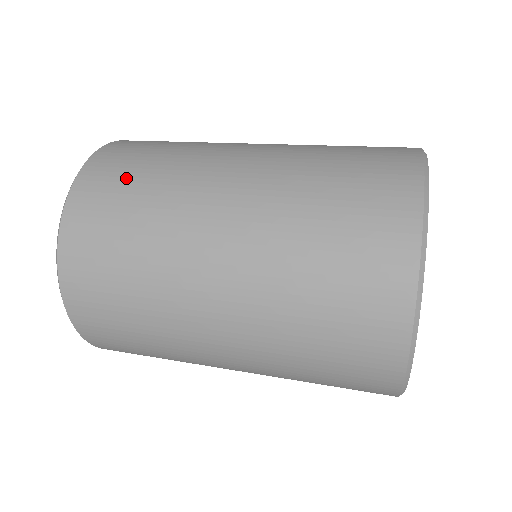
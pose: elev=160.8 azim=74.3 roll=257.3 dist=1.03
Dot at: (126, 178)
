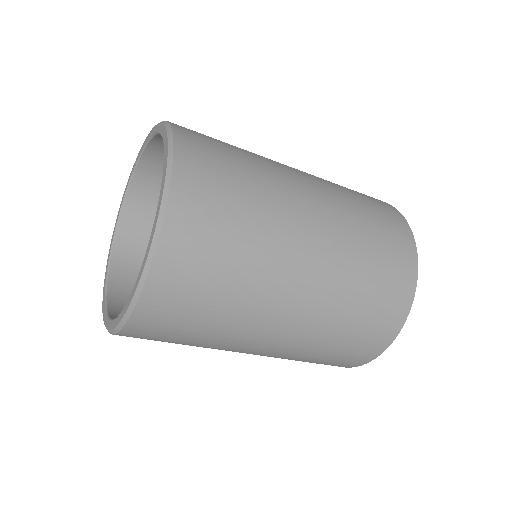
Dot at: occluded
